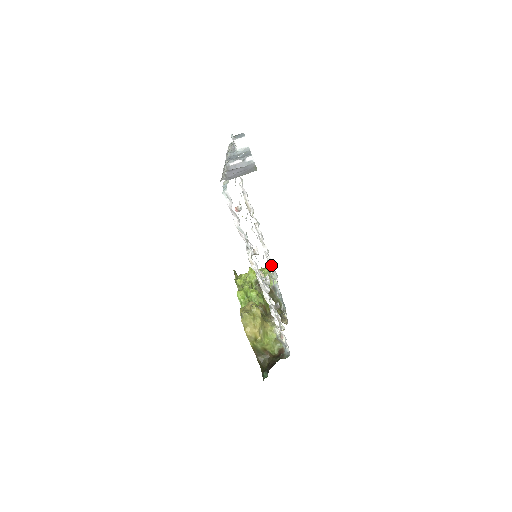
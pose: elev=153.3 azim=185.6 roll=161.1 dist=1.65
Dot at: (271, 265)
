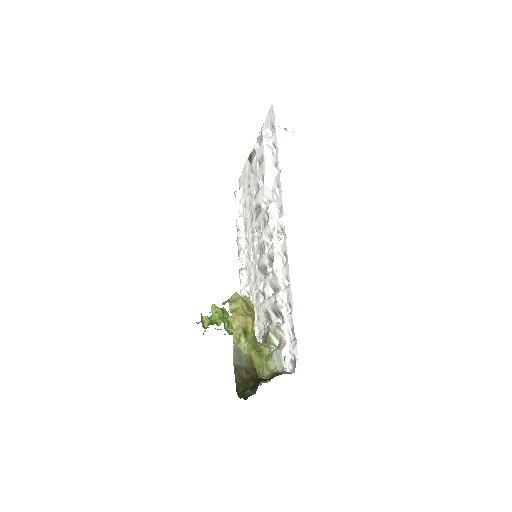
Dot at: occluded
